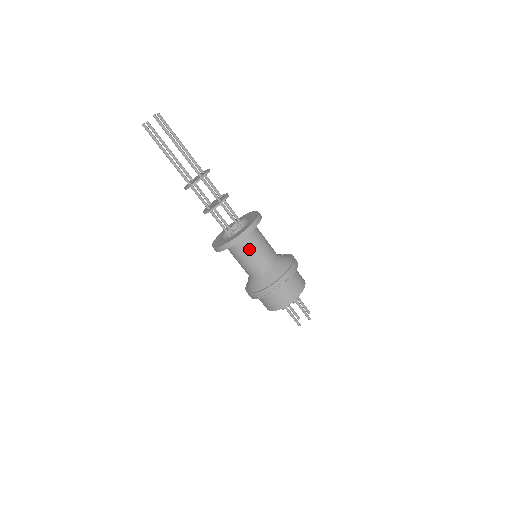
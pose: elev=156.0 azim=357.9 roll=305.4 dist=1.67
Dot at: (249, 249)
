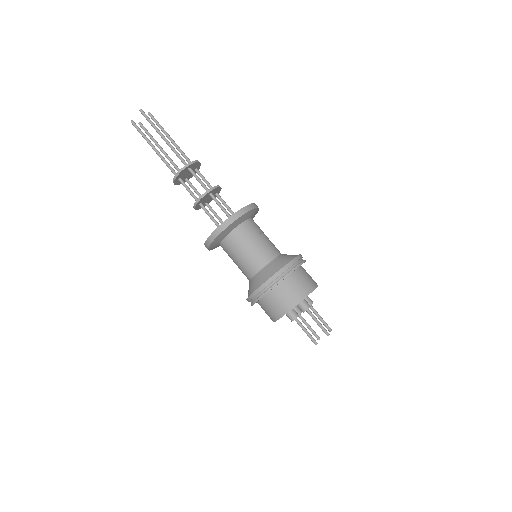
Dot at: (241, 241)
